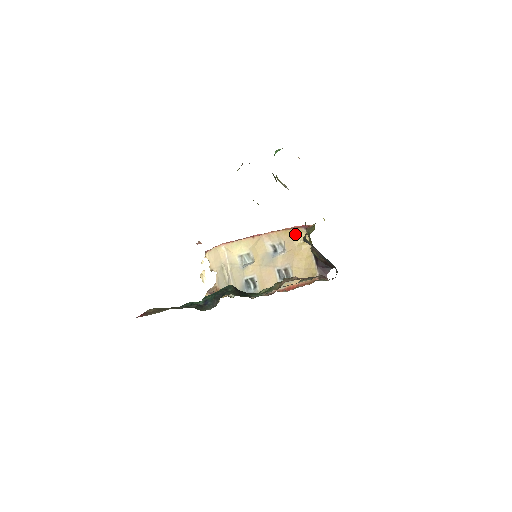
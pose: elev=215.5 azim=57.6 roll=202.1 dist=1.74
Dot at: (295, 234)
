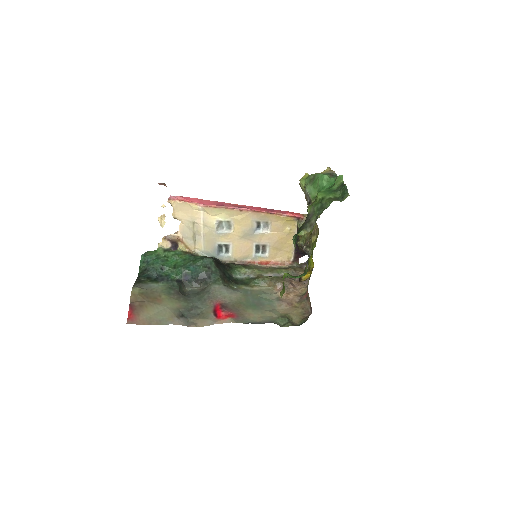
Dot at: (286, 221)
